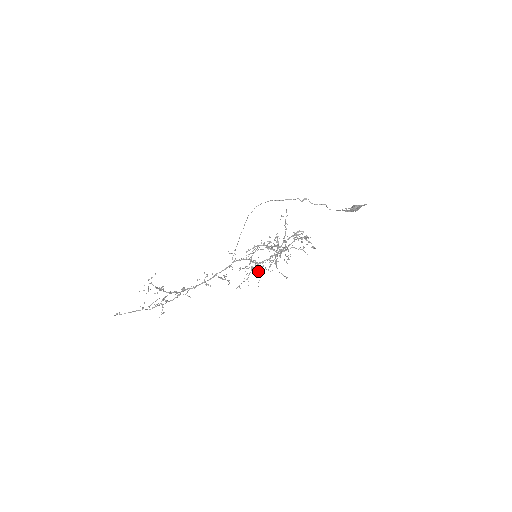
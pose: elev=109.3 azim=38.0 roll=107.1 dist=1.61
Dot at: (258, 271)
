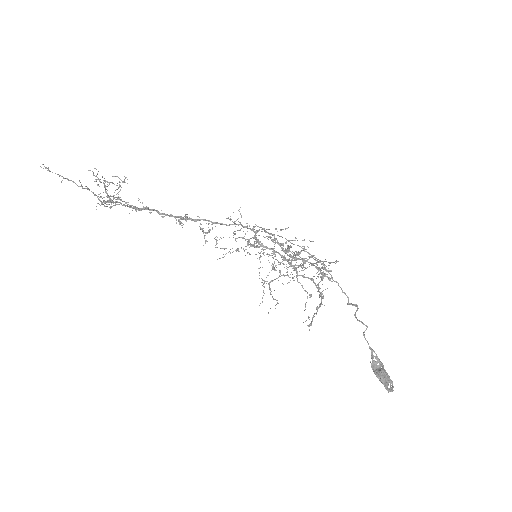
Dot at: occluded
